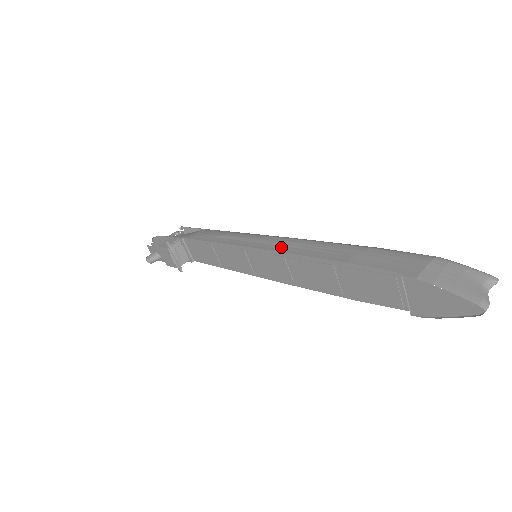
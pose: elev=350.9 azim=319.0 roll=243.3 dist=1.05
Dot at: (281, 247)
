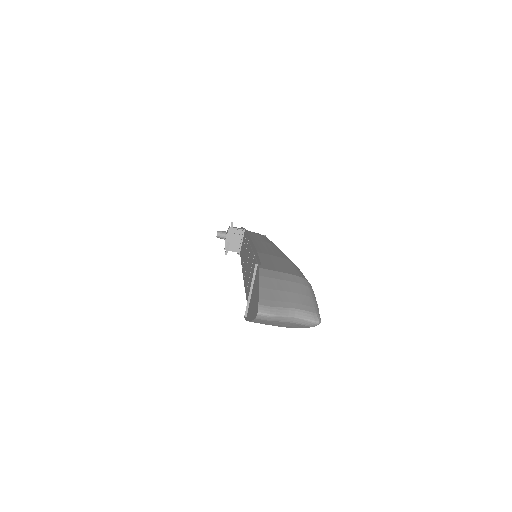
Dot at: (259, 242)
